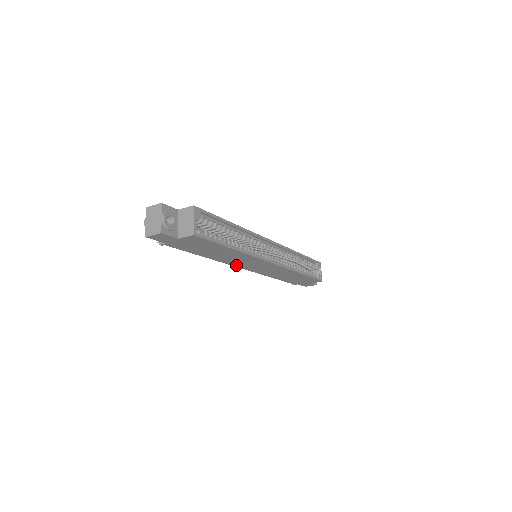
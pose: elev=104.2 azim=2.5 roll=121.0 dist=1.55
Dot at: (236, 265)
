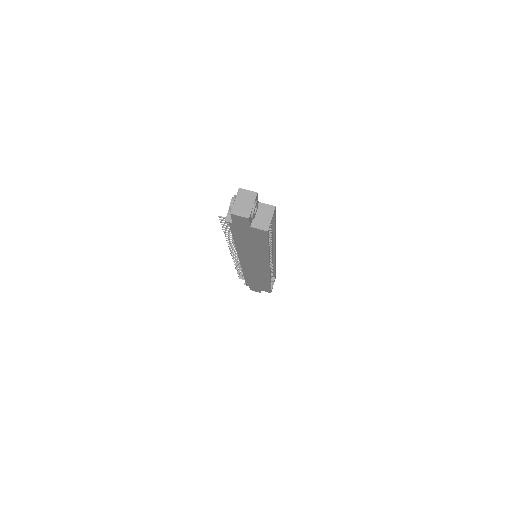
Dot at: (241, 257)
